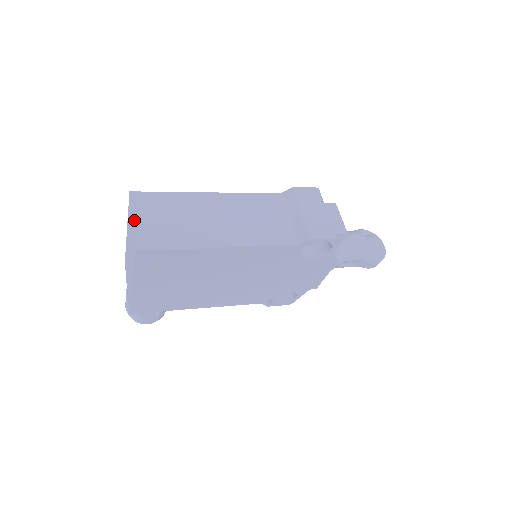
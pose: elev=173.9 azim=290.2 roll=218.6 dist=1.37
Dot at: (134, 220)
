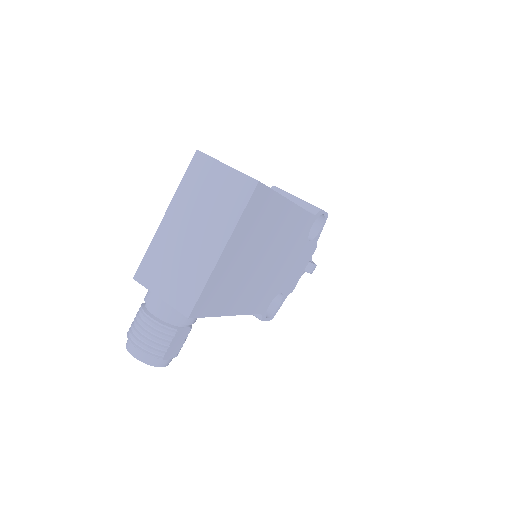
Dot at: occluded
